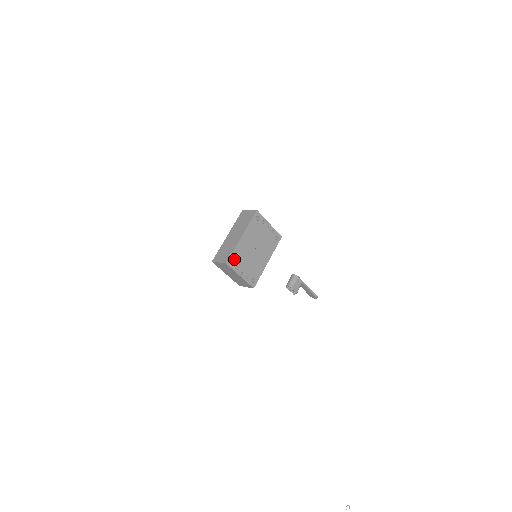
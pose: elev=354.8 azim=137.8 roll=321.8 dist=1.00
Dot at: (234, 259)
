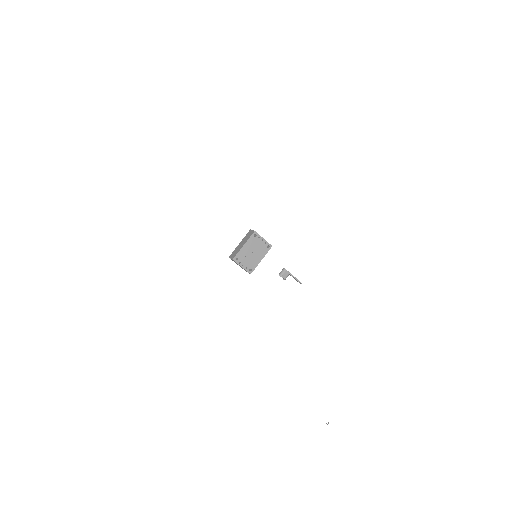
Dot at: (238, 257)
